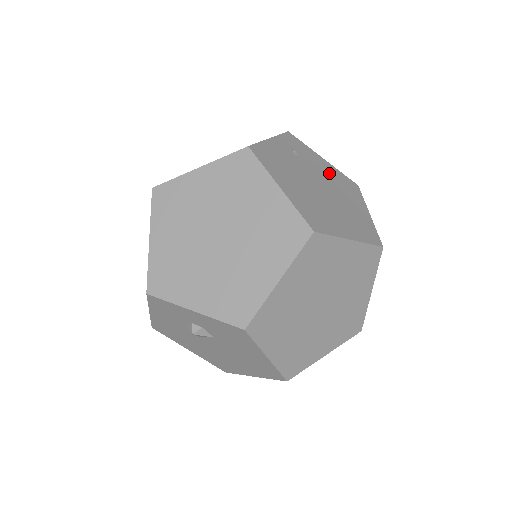
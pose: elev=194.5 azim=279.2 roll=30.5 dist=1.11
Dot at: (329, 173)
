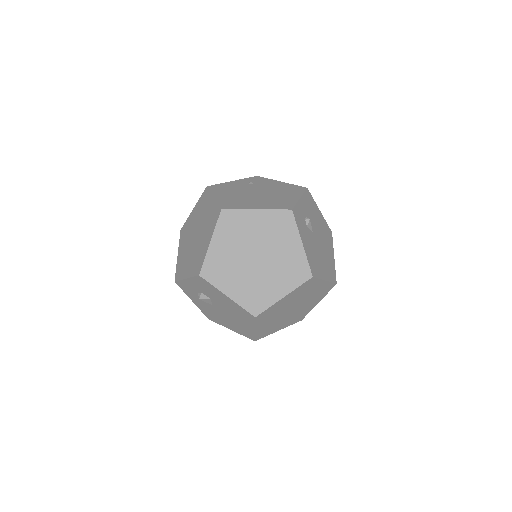
Dot at: (277, 187)
